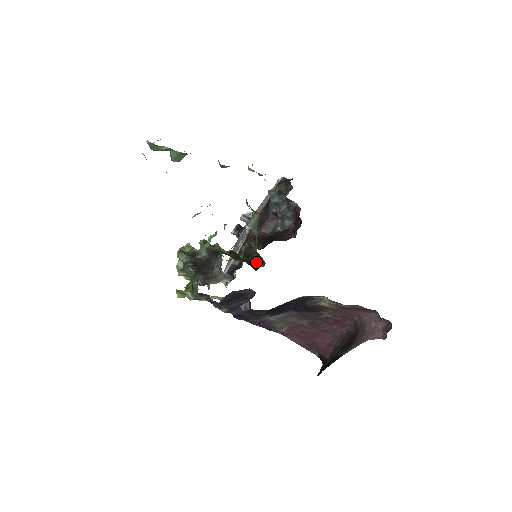
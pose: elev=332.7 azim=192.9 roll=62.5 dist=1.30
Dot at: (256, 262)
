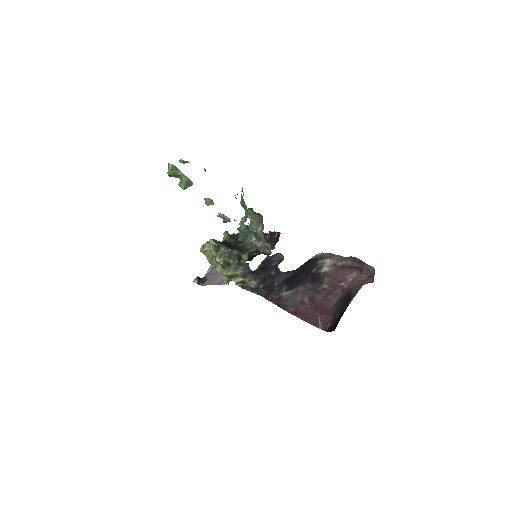
Dot at: (263, 253)
